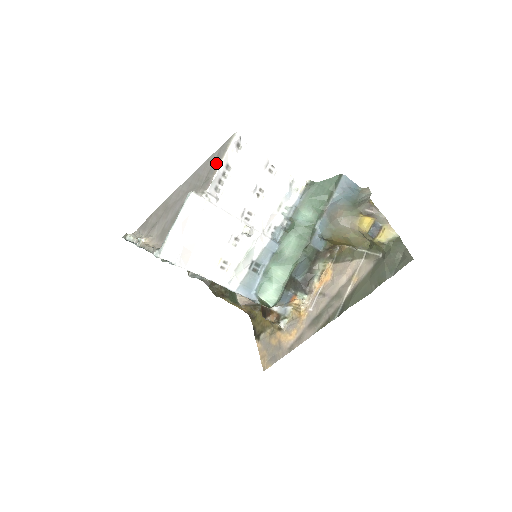
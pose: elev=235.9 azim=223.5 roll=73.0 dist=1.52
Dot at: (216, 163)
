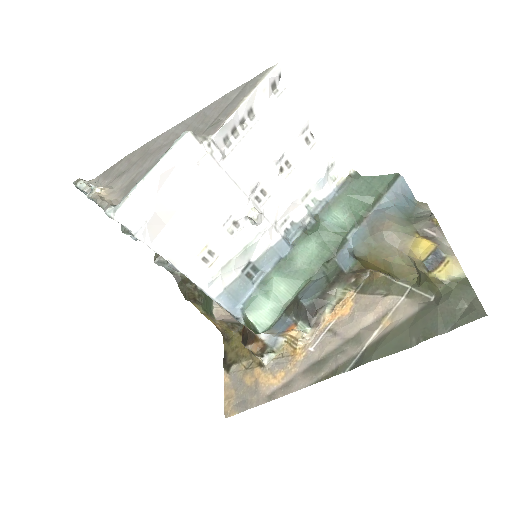
Dot at: (235, 102)
